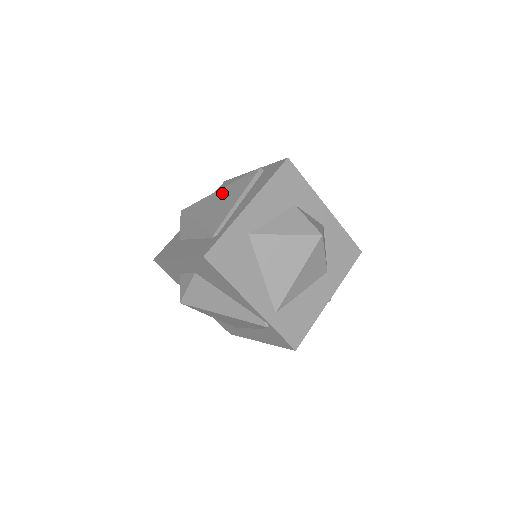
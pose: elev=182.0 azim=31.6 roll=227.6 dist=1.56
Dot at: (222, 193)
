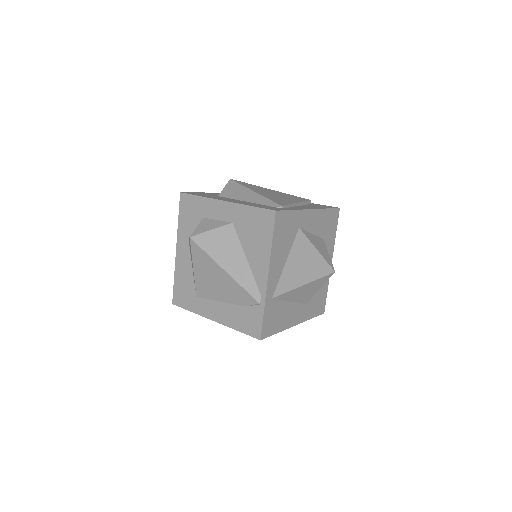
Dot at: (276, 192)
